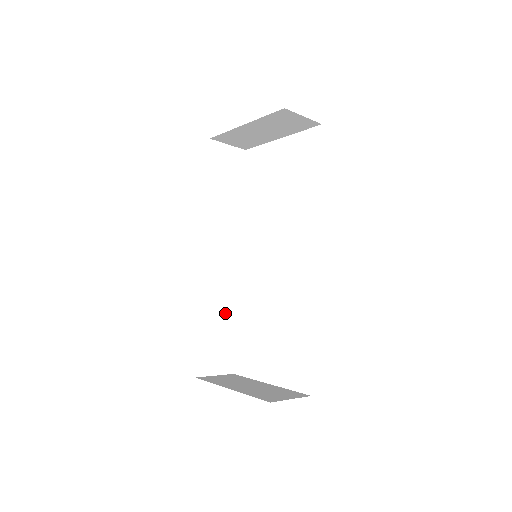
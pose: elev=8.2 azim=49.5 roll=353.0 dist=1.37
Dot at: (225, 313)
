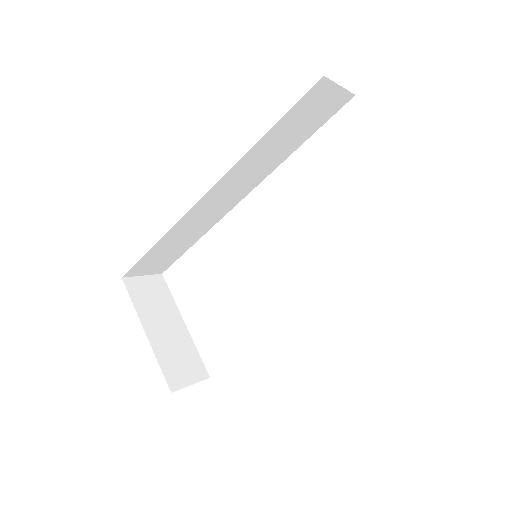
Dot at: (189, 237)
